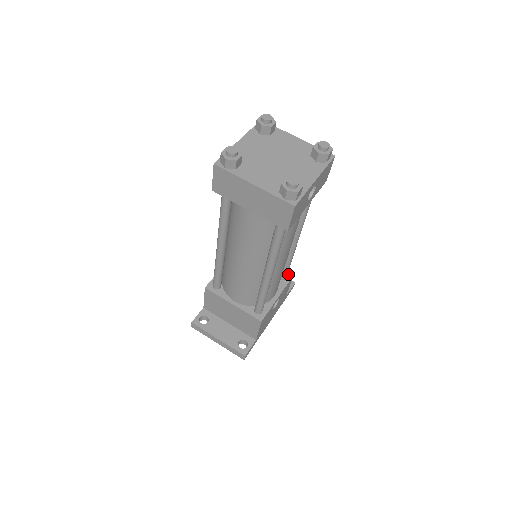
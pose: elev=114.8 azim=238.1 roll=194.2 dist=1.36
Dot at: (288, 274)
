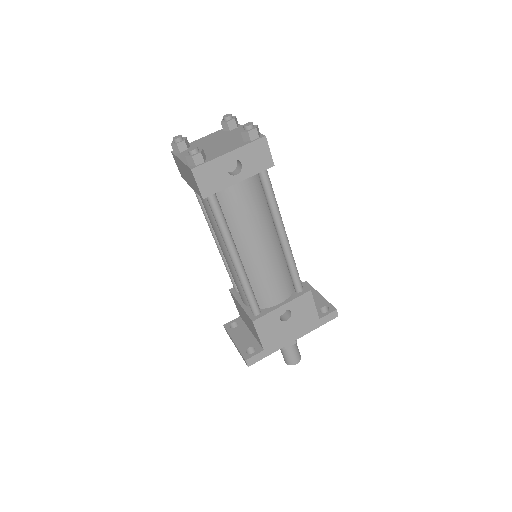
Dot at: (307, 288)
